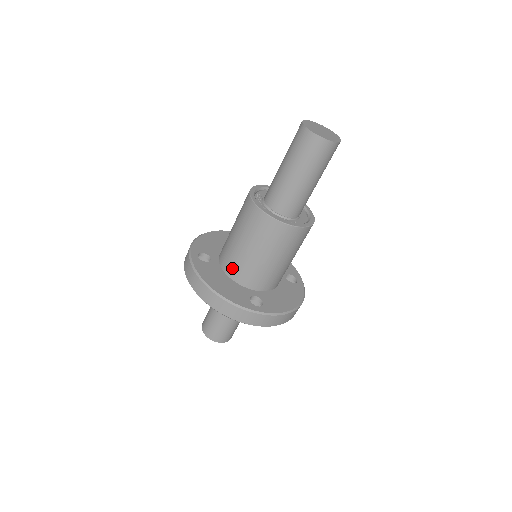
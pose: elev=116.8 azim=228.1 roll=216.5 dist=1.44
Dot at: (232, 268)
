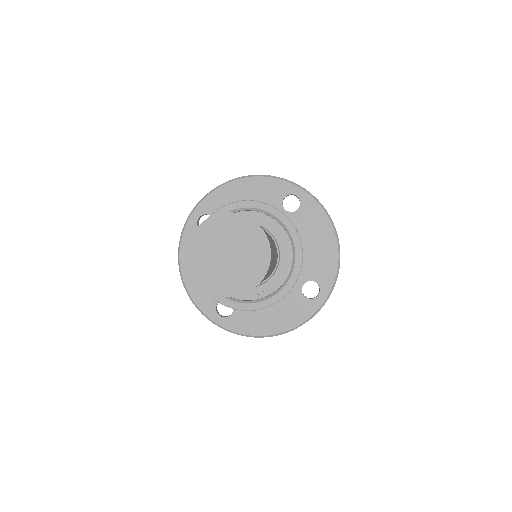
Dot at: occluded
